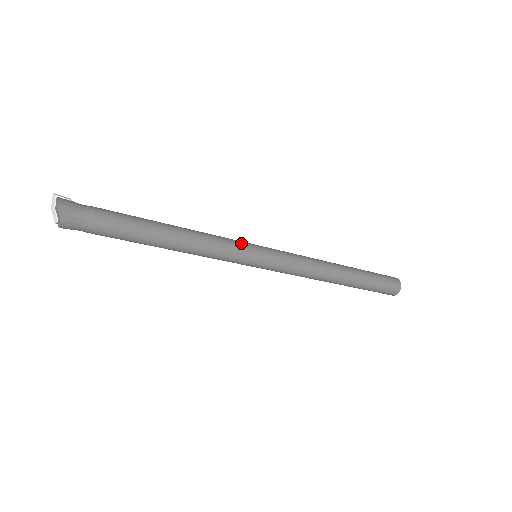
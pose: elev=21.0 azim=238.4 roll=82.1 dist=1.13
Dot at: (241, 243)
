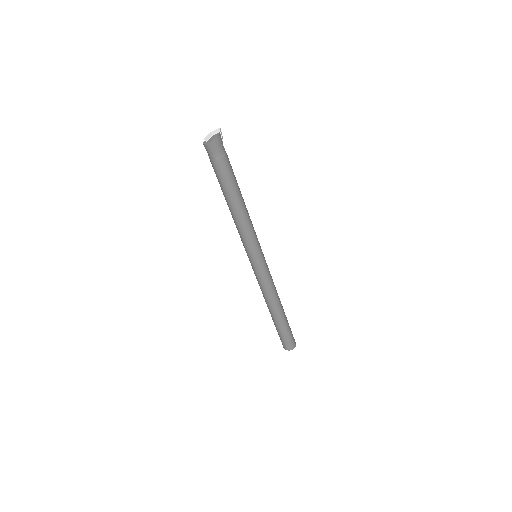
Dot at: (258, 244)
